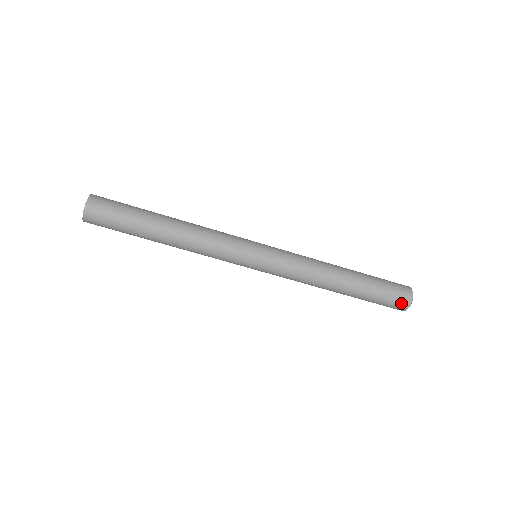
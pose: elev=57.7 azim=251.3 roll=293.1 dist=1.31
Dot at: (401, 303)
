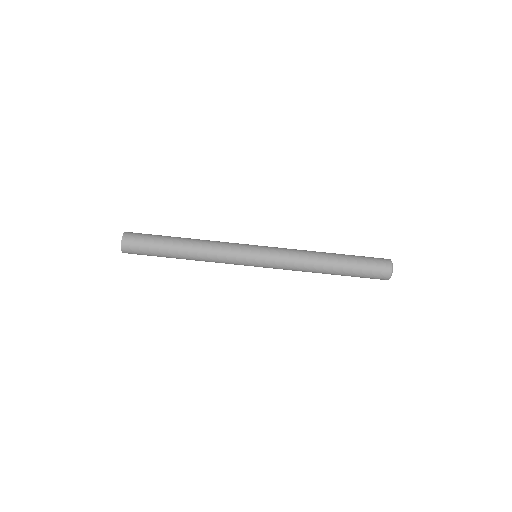
Dot at: (382, 276)
